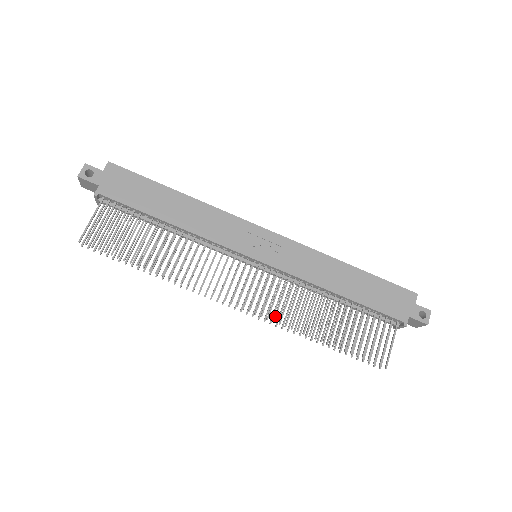
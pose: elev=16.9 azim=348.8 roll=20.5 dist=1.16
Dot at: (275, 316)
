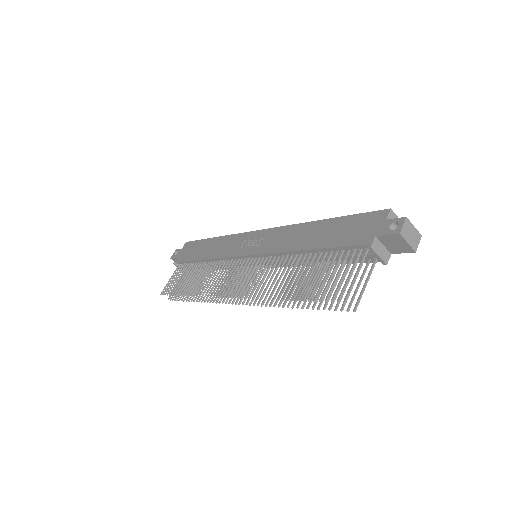
Dot at: (251, 293)
